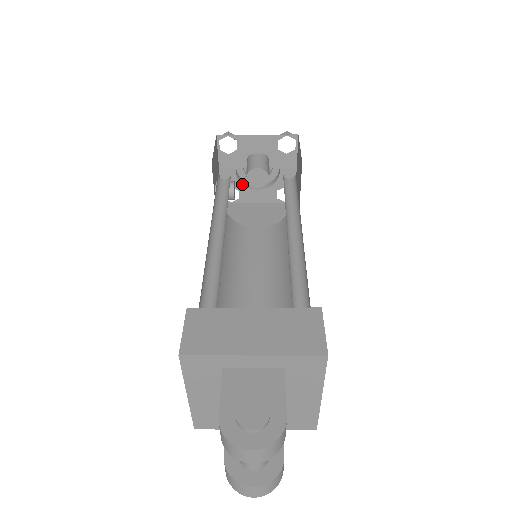
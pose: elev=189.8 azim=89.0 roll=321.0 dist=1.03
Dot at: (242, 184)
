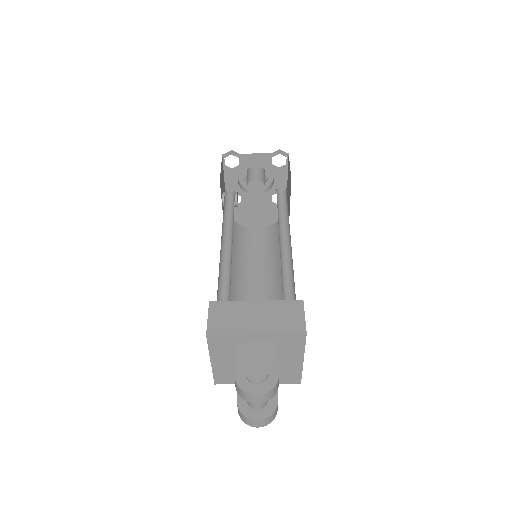
Dot at: (243, 191)
